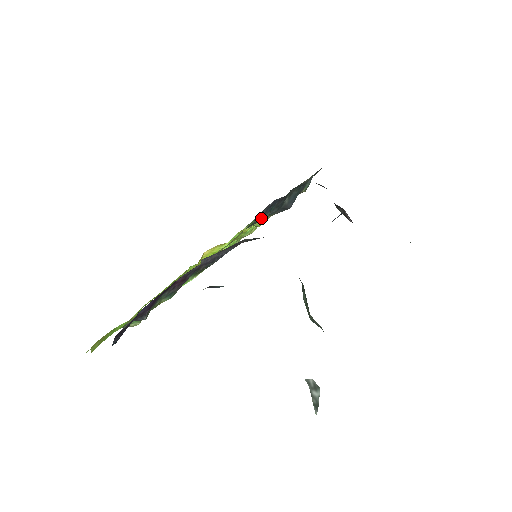
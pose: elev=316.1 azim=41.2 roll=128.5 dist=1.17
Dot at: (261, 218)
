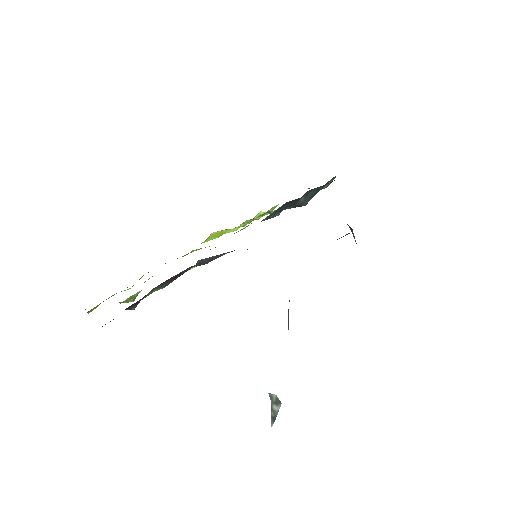
Dot at: (270, 217)
